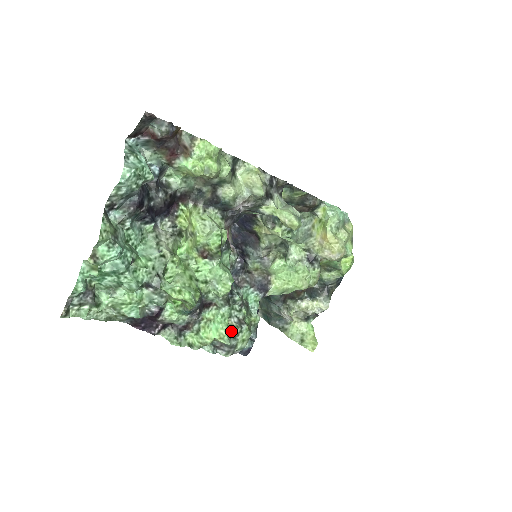
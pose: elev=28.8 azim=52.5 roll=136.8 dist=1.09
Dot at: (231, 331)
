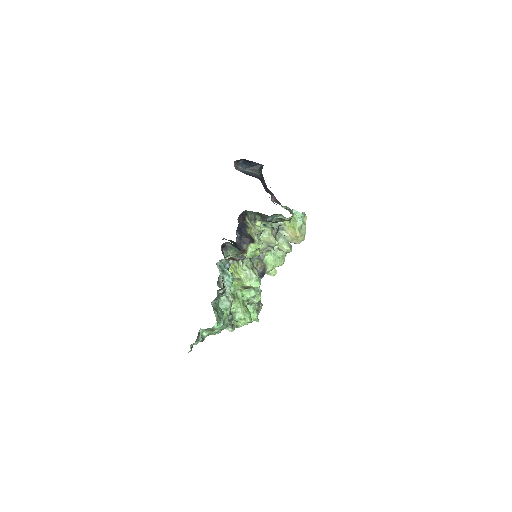
Dot at: occluded
